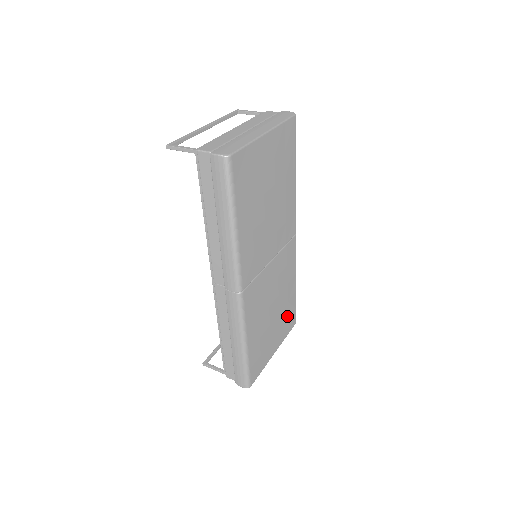
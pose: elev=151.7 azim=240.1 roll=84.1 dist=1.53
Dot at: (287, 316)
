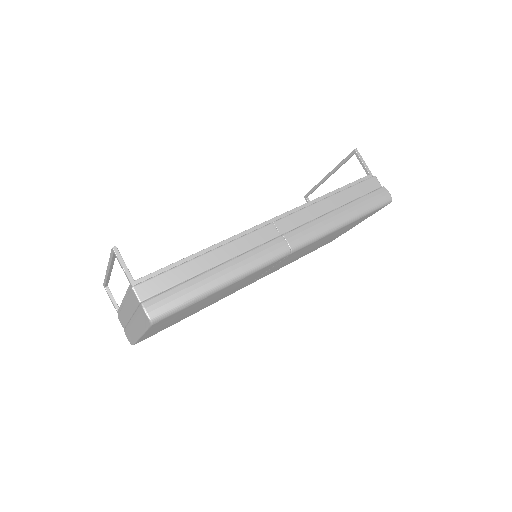
Dot at: (355, 223)
